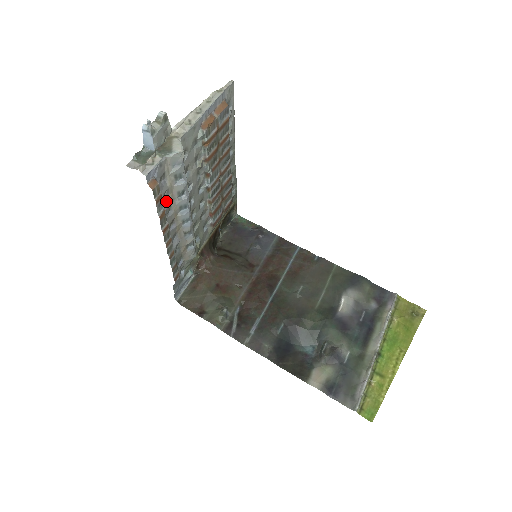
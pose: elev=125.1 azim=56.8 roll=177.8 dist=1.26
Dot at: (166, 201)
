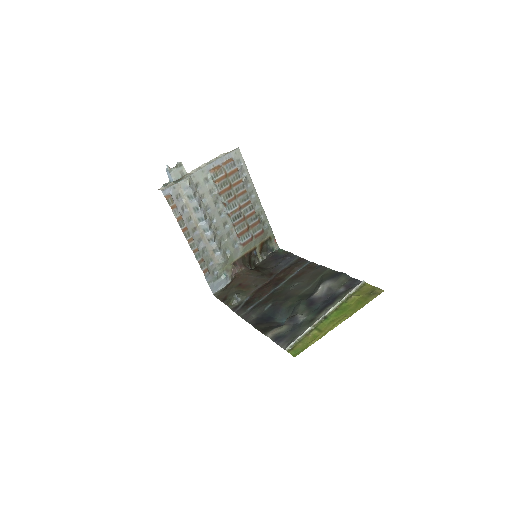
Dot at: (185, 212)
